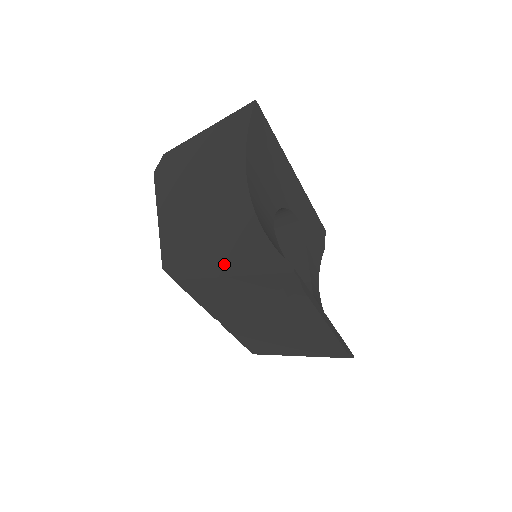
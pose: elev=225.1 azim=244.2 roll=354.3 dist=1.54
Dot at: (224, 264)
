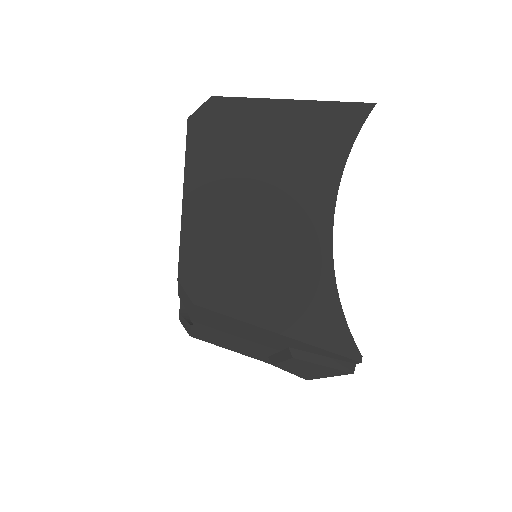
Dot at: (275, 315)
